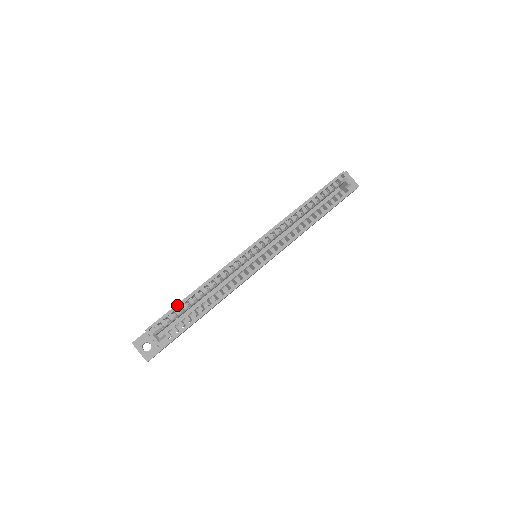
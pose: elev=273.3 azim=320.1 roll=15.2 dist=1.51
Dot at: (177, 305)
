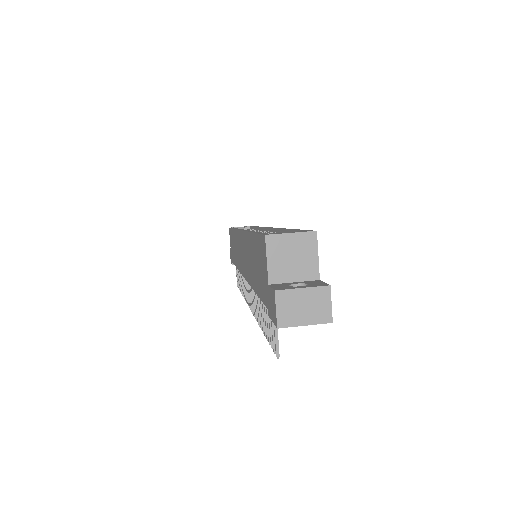
Dot at: (256, 233)
